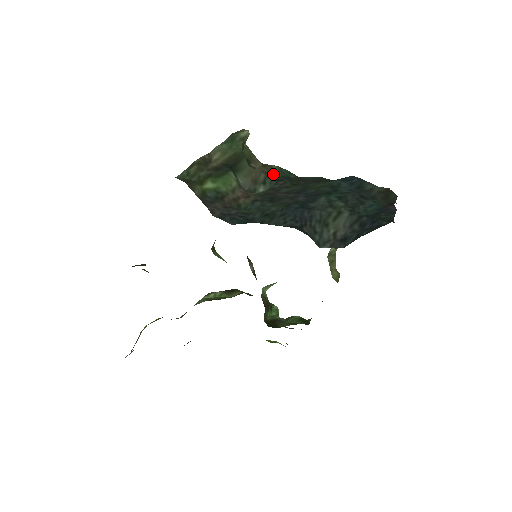
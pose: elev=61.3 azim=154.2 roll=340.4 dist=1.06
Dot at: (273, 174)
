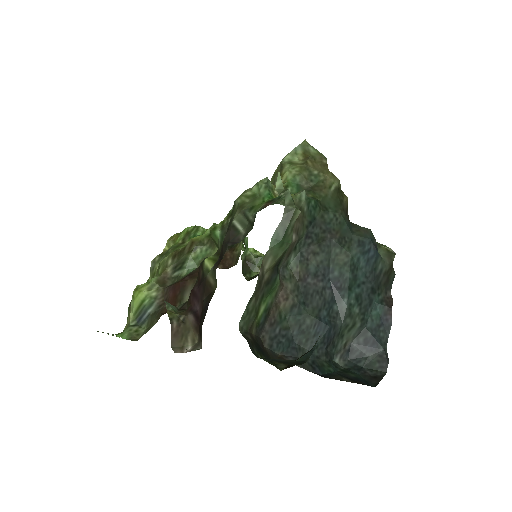
Dot at: (303, 225)
